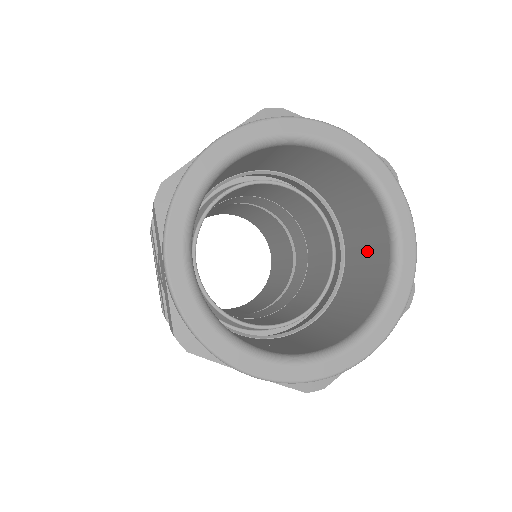
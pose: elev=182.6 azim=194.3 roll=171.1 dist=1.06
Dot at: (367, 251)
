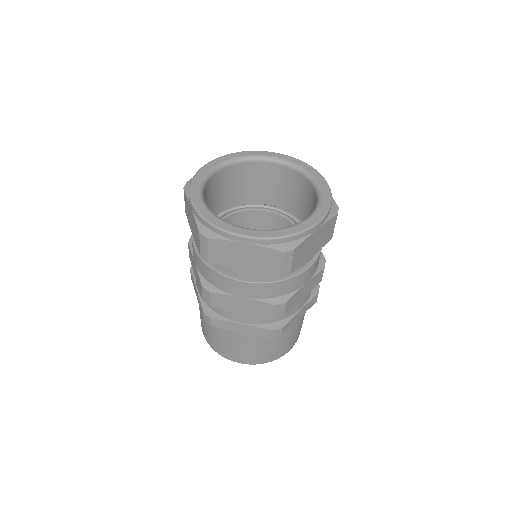
Dot at: occluded
